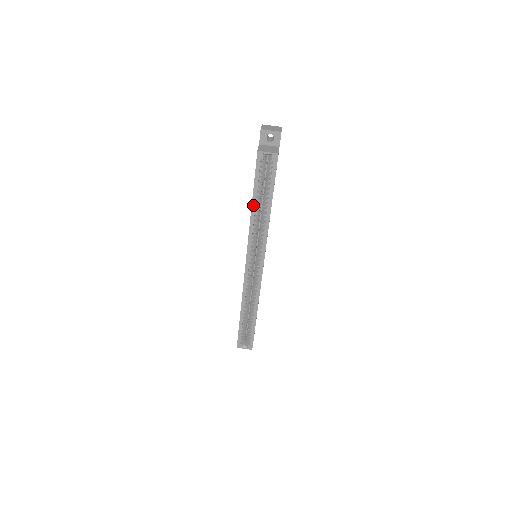
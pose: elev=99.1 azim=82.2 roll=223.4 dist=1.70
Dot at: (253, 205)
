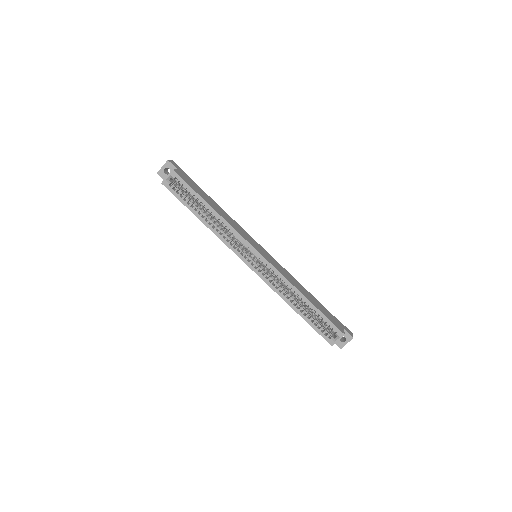
Dot at: (200, 219)
